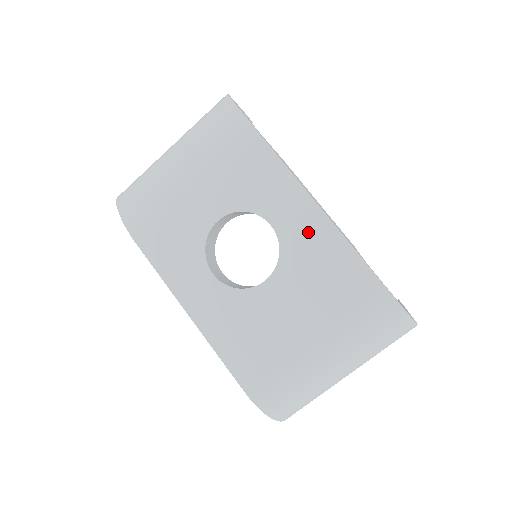
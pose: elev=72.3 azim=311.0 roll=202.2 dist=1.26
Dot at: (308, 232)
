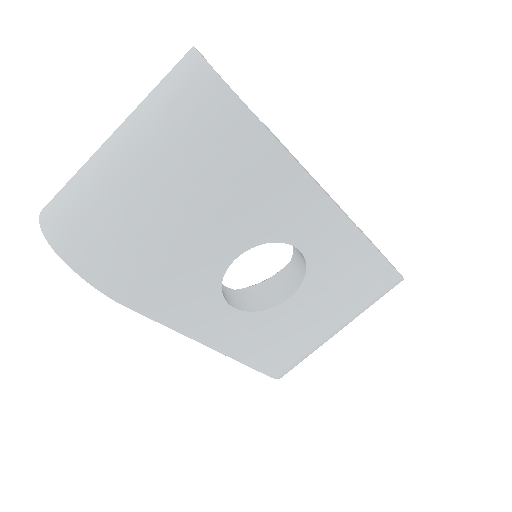
Dot at: (337, 247)
